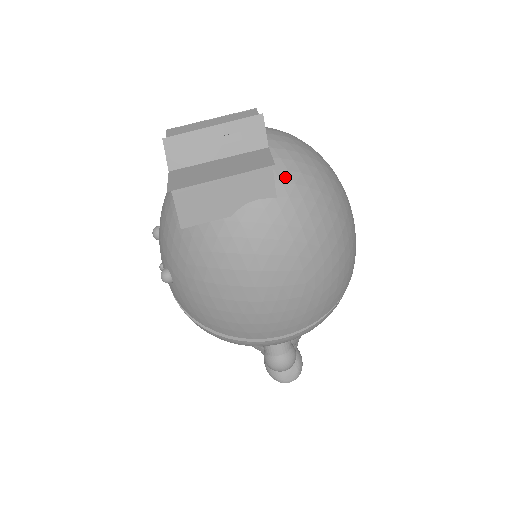
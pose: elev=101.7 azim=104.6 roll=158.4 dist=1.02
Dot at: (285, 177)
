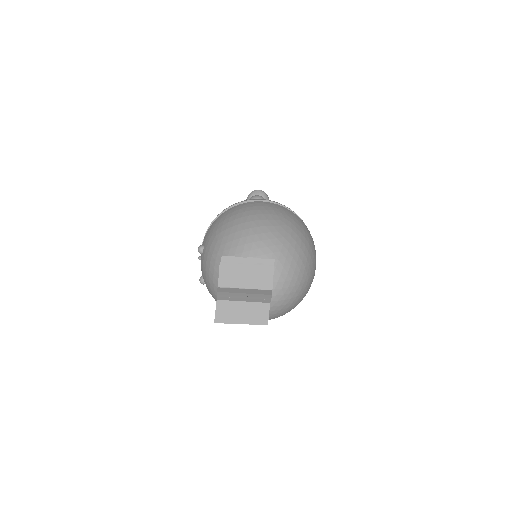
Dot at: (275, 304)
